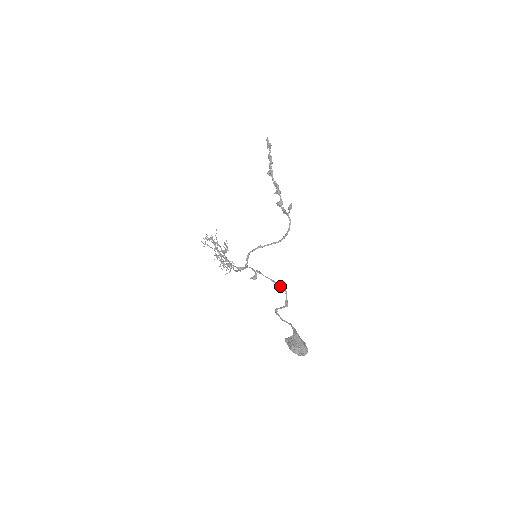
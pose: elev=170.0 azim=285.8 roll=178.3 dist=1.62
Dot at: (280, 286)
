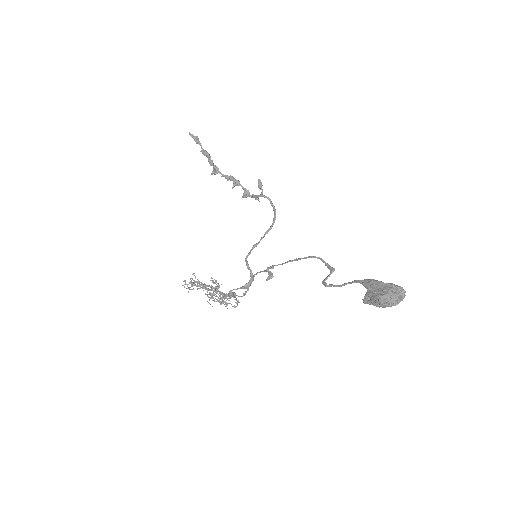
Dot at: (308, 257)
